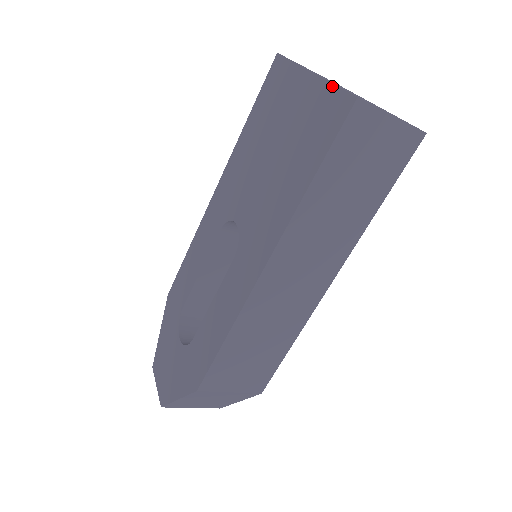
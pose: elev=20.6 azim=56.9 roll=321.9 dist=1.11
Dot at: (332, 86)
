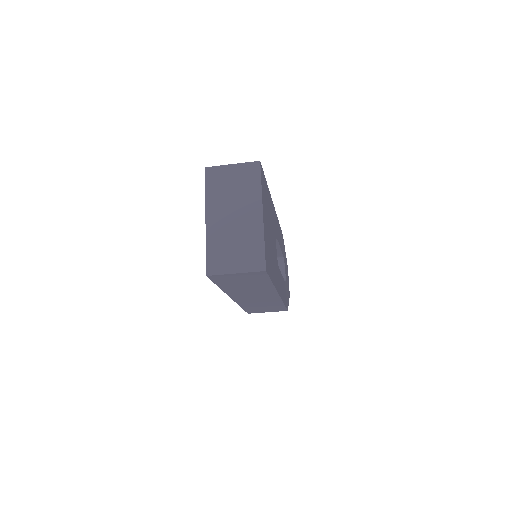
Dot at: (206, 249)
